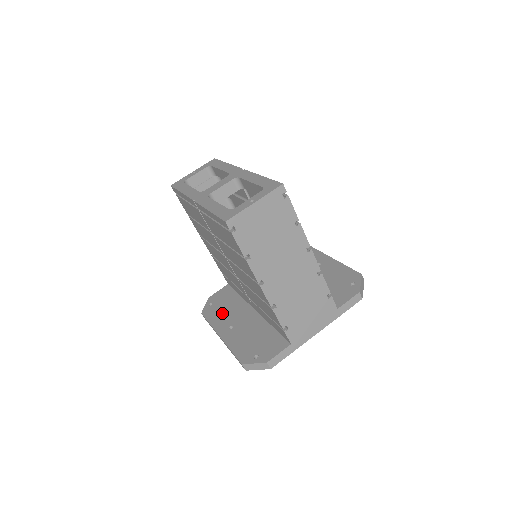
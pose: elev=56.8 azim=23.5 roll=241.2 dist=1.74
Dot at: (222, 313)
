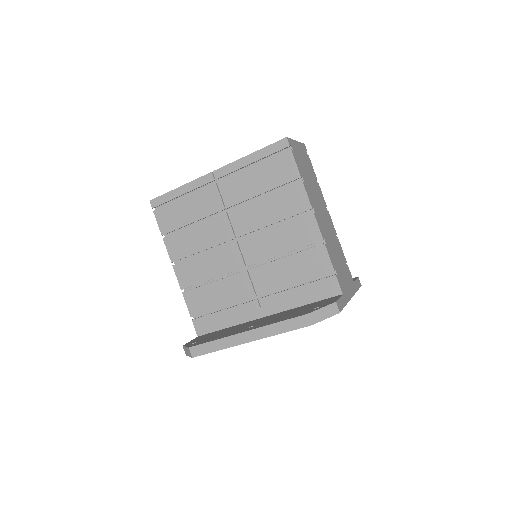
Dot at: (222, 334)
